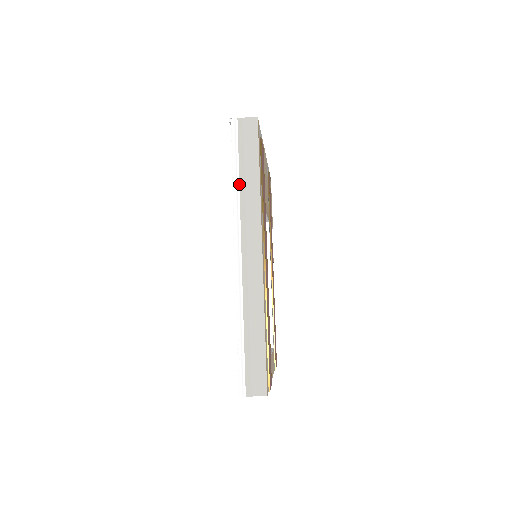
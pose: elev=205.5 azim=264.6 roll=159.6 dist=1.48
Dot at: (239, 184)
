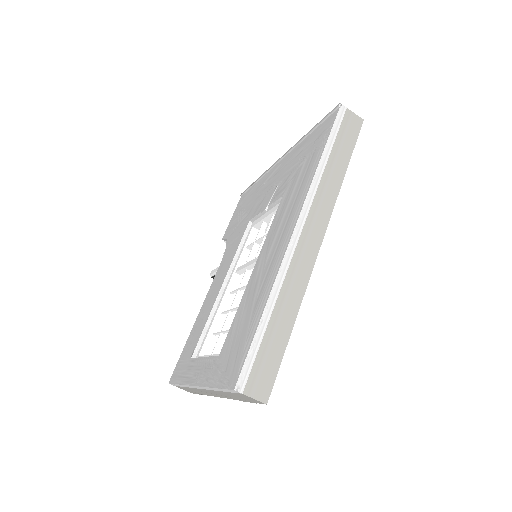
Dot at: (326, 164)
